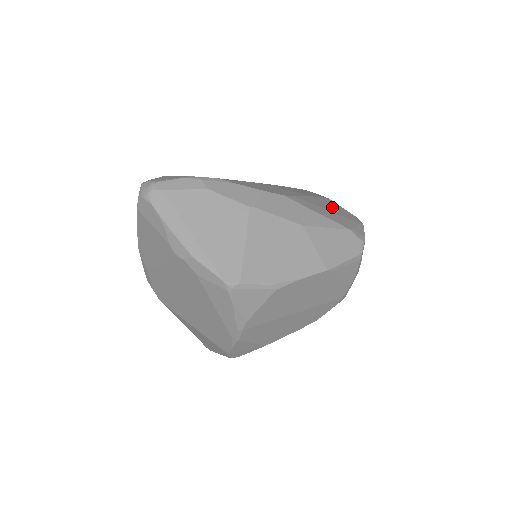
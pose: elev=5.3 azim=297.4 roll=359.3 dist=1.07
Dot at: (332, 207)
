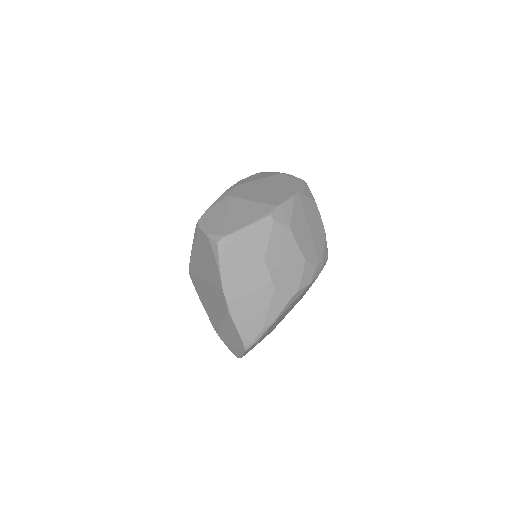
Dot at: occluded
